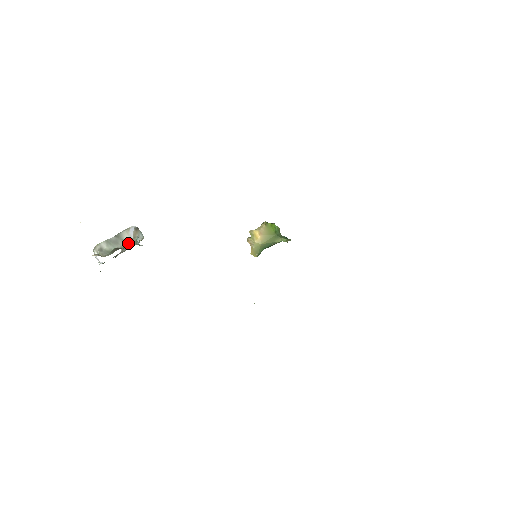
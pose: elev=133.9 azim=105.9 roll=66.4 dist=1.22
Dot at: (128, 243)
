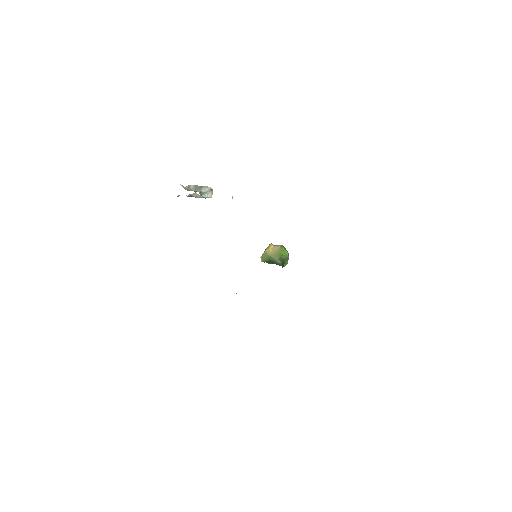
Dot at: (199, 191)
